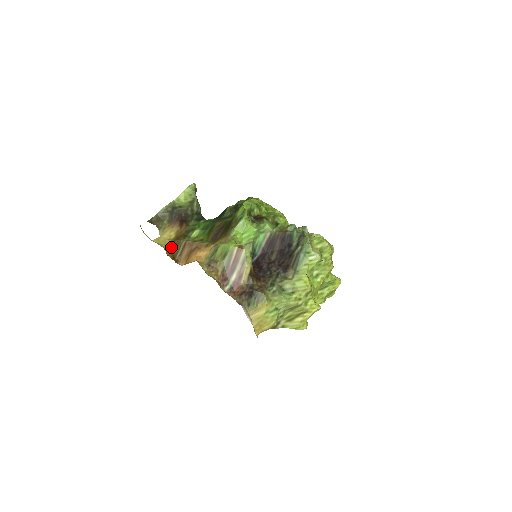
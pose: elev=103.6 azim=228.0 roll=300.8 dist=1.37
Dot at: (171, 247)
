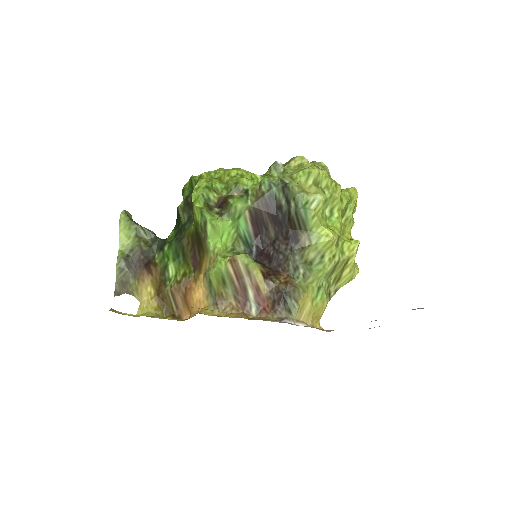
Dot at: (161, 306)
